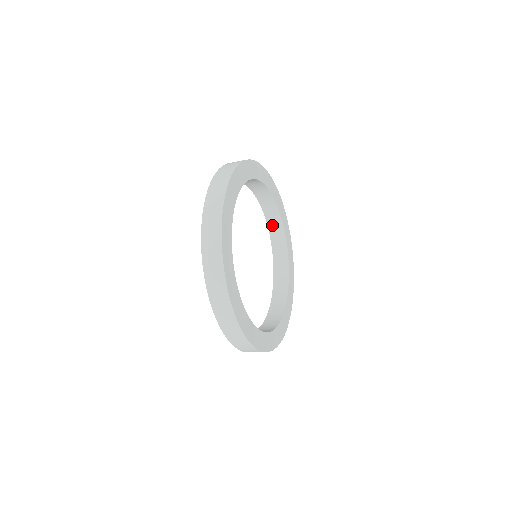
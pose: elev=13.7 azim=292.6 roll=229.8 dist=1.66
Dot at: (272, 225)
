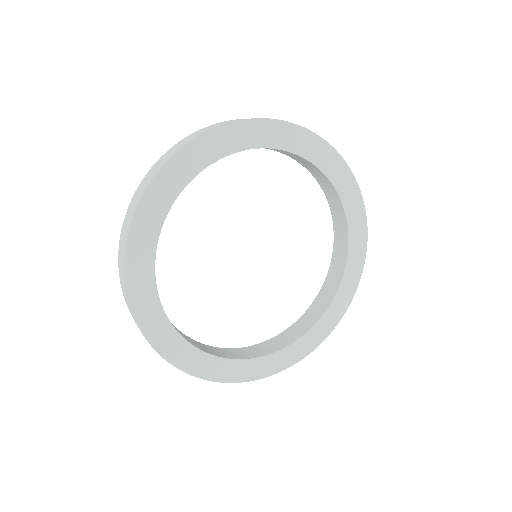
Dot at: (304, 164)
